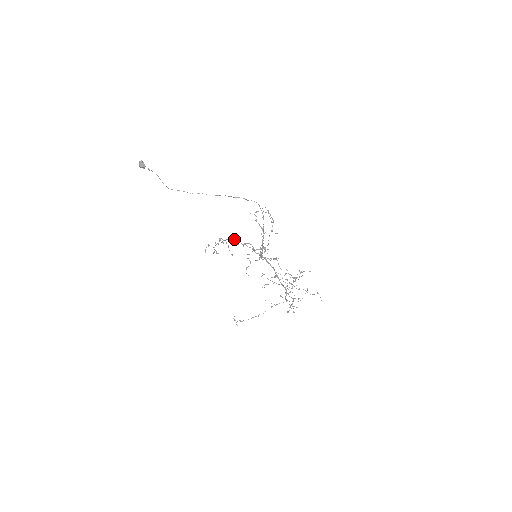
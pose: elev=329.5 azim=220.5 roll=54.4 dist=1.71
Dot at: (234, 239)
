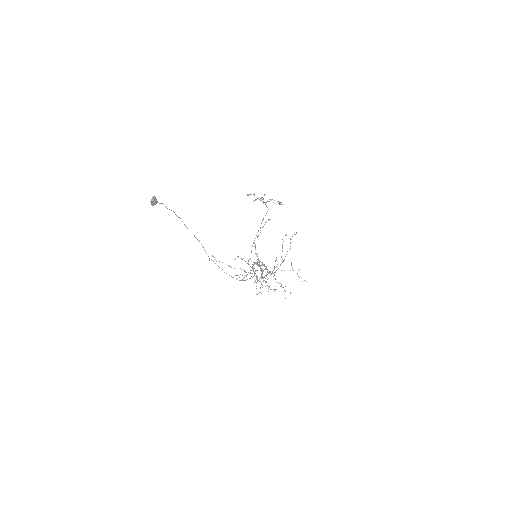
Dot at: occluded
